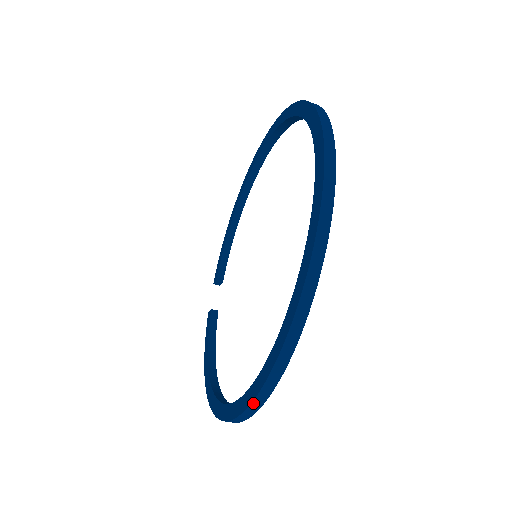
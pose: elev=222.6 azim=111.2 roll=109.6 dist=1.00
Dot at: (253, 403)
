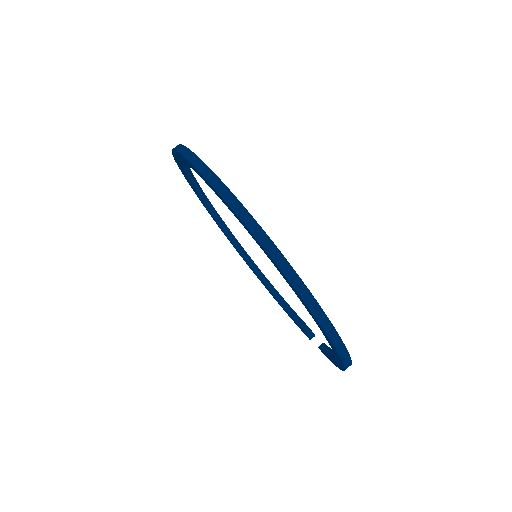
Dot at: (277, 263)
